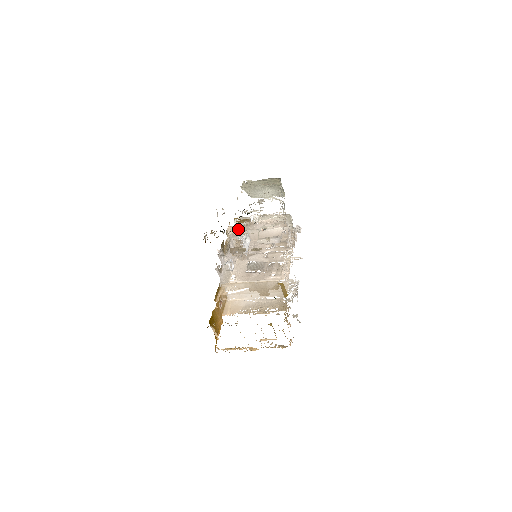
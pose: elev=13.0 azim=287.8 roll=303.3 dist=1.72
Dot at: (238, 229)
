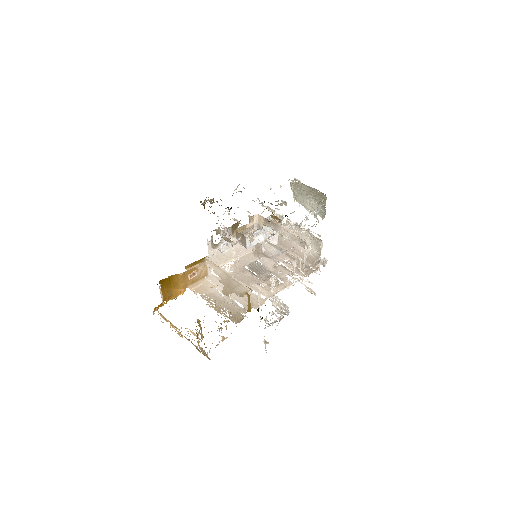
Dot at: (265, 222)
